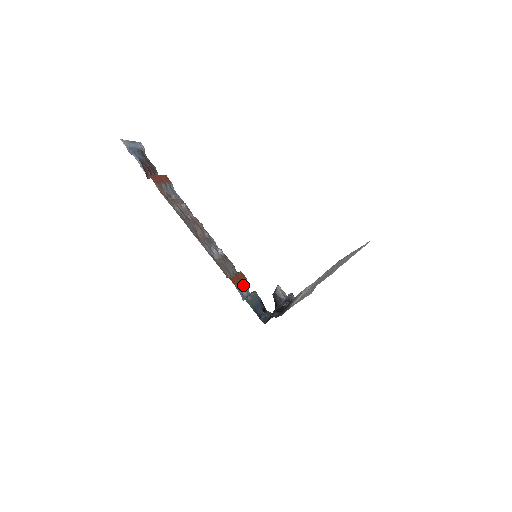
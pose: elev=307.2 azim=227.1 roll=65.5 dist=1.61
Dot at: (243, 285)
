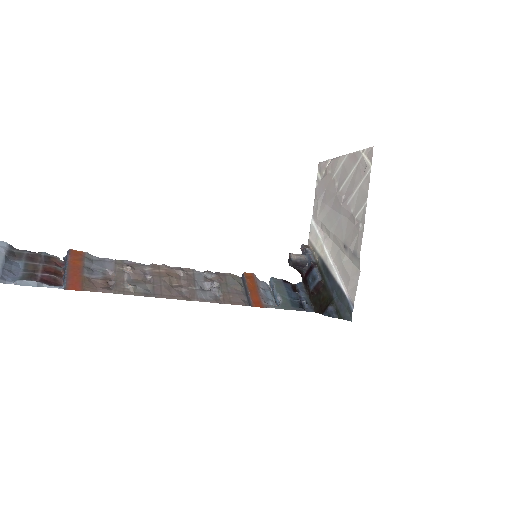
Dot at: (262, 290)
